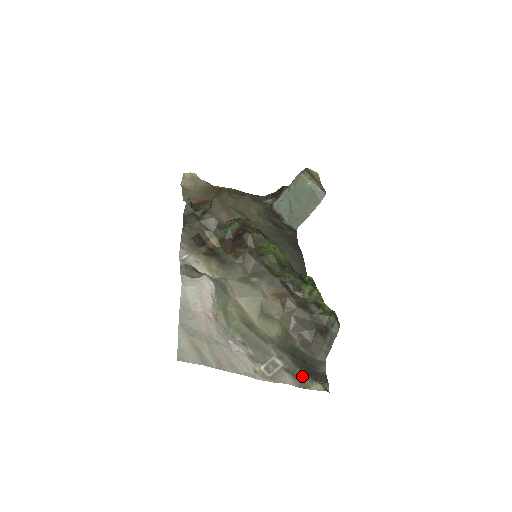
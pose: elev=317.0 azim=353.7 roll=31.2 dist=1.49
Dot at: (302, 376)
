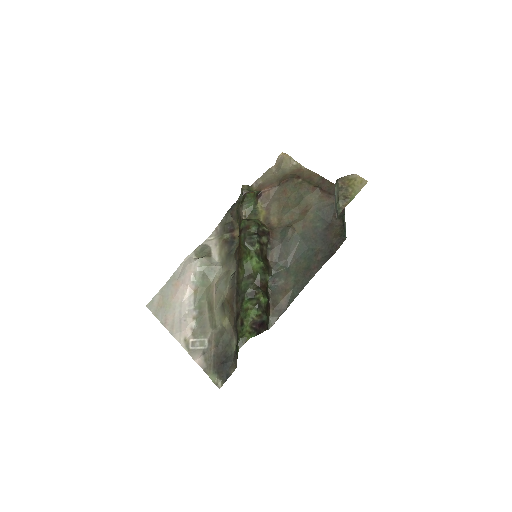
Dot at: (212, 364)
